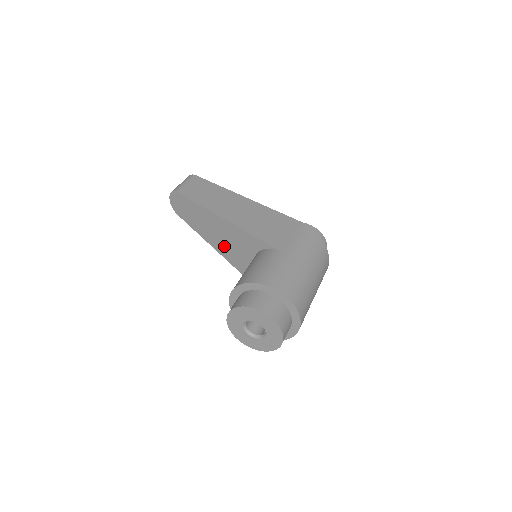
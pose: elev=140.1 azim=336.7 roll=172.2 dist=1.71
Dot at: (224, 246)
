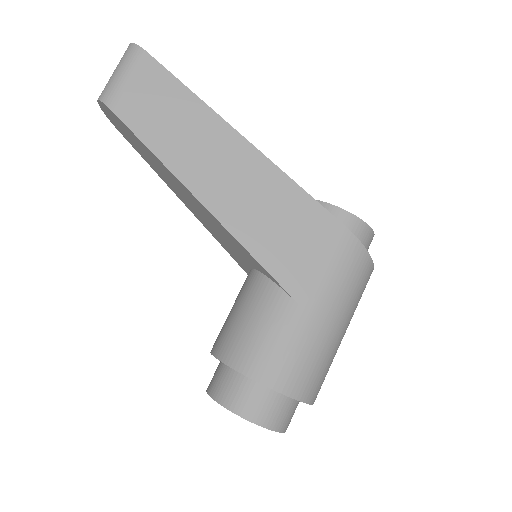
Dot at: (203, 220)
